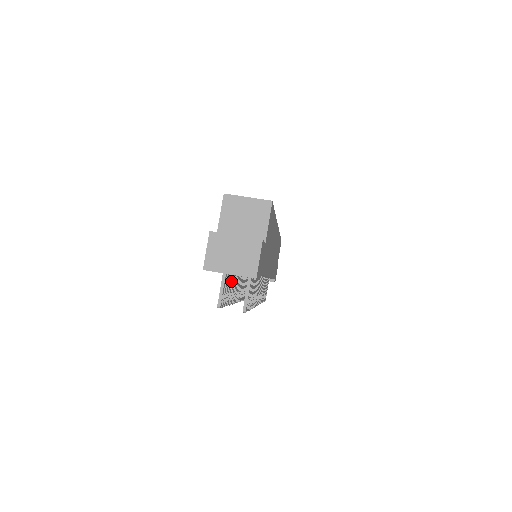
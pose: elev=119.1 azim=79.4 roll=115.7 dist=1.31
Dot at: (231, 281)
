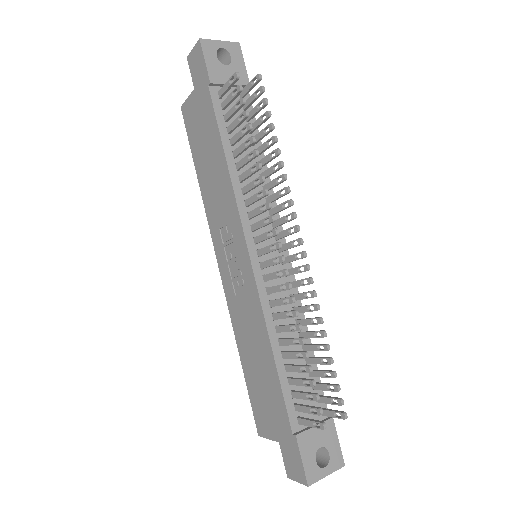
Dot at: (237, 135)
